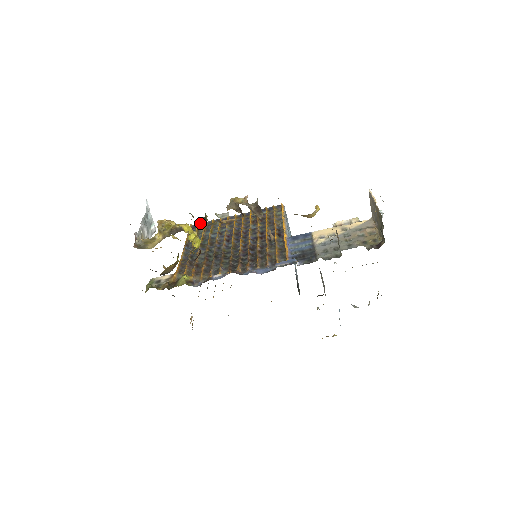
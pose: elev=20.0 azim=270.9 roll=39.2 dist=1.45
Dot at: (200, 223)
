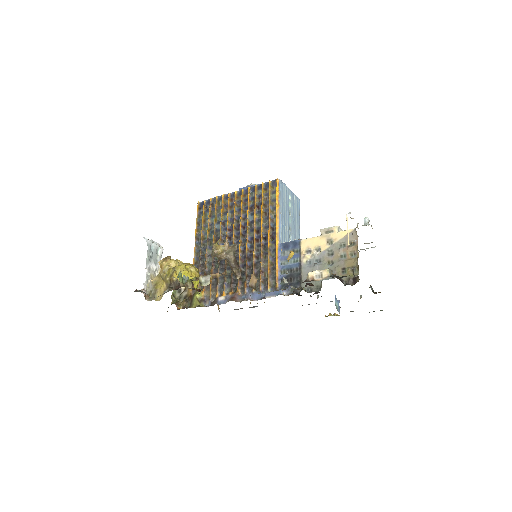
Dot at: (206, 200)
